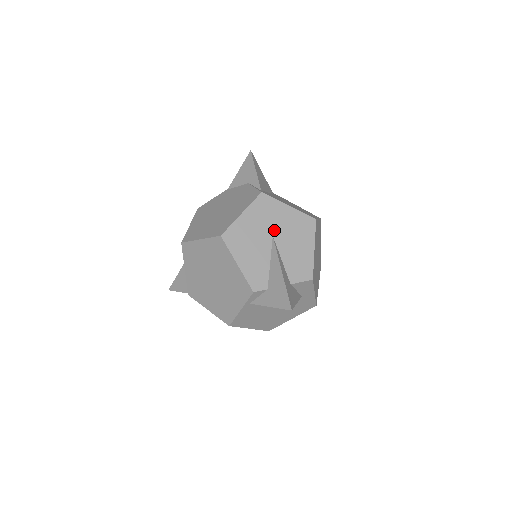
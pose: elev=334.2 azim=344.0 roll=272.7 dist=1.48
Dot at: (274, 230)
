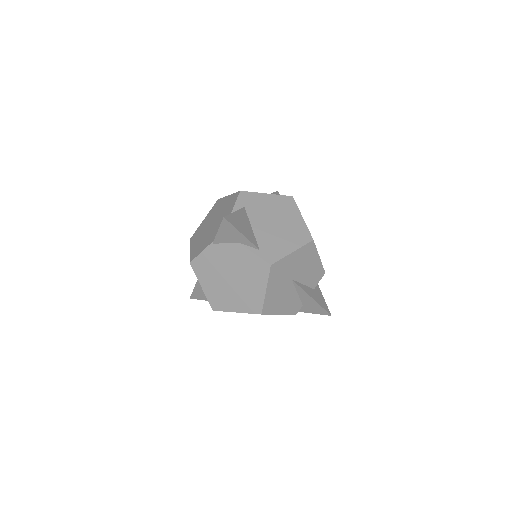
Dot at: (291, 276)
